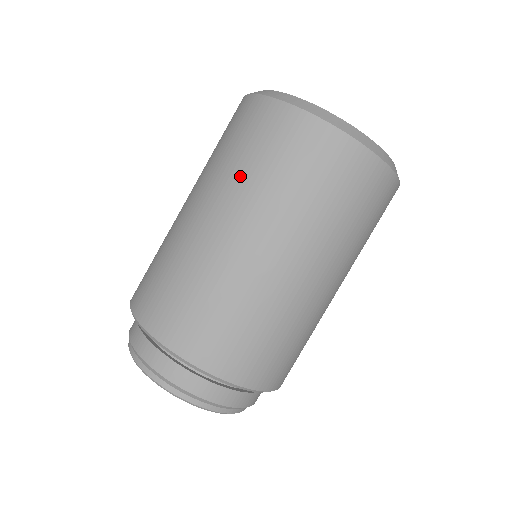
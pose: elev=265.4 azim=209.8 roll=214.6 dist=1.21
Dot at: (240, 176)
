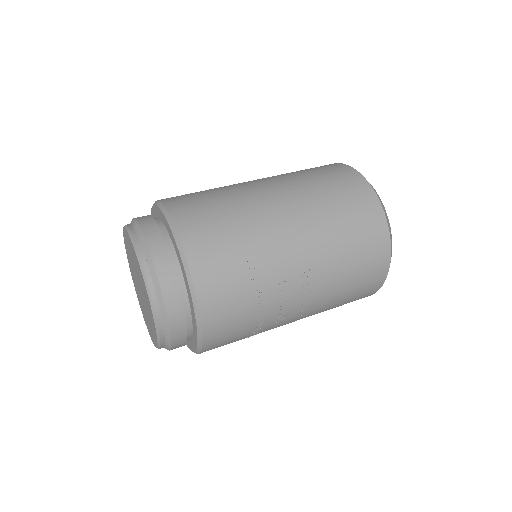
Dot at: occluded
